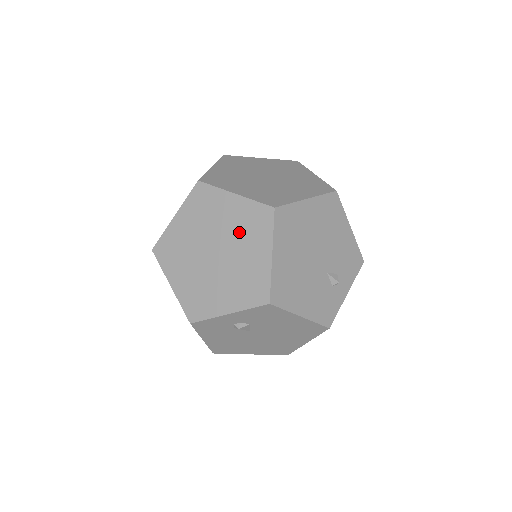
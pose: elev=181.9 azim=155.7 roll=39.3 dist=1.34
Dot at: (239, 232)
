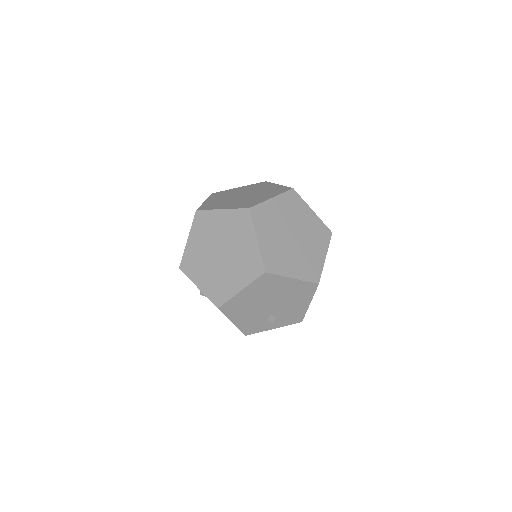
Dot at: (240, 260)
